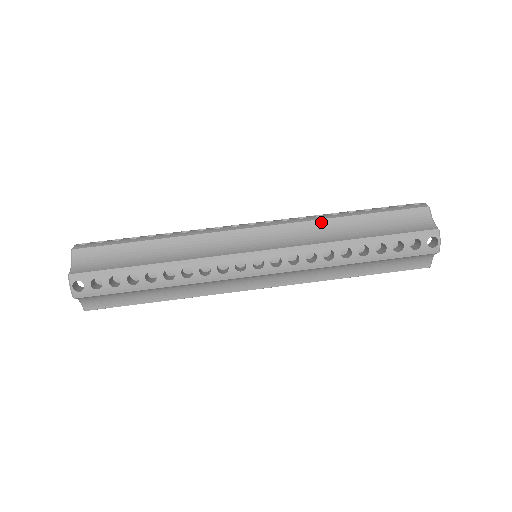
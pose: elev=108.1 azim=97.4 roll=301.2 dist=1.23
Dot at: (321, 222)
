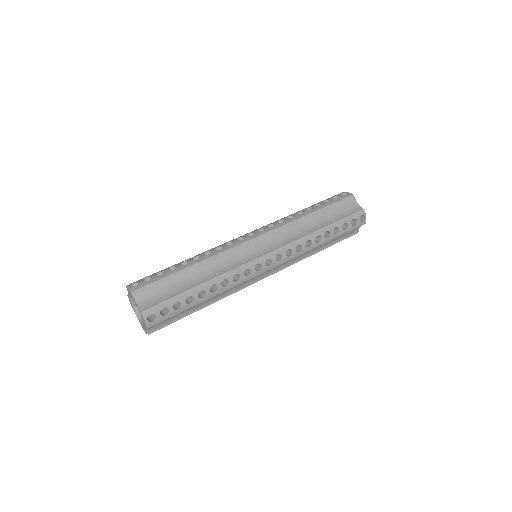
Dot at: occluded
